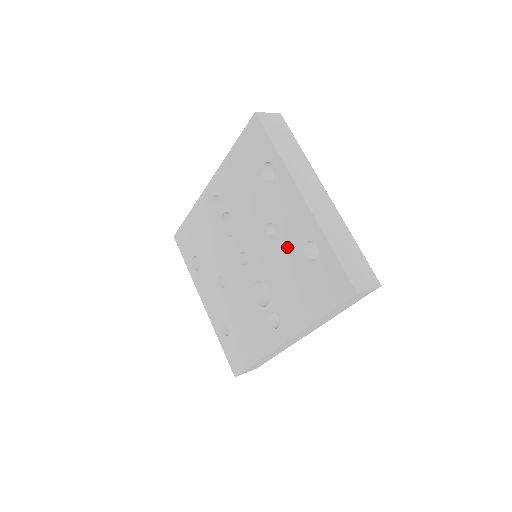
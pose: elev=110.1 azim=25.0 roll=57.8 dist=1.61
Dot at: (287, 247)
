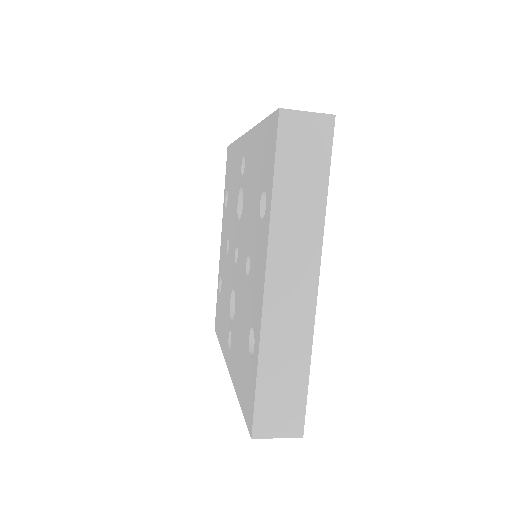
Dot at: (247, 304)
